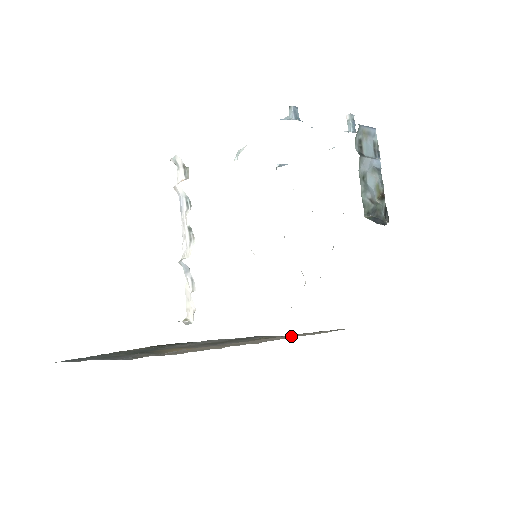
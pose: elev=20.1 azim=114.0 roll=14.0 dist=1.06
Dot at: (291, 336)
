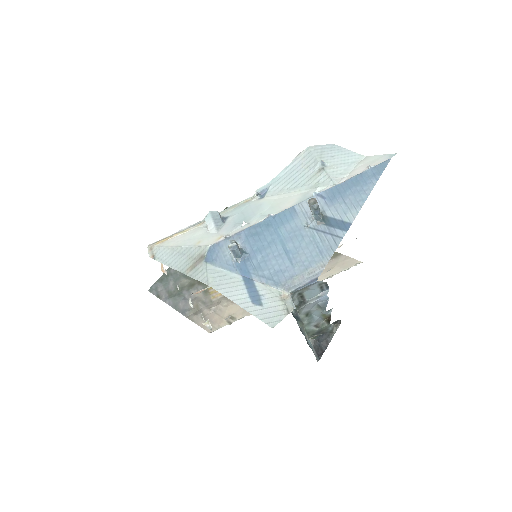
Dot at: occluded
